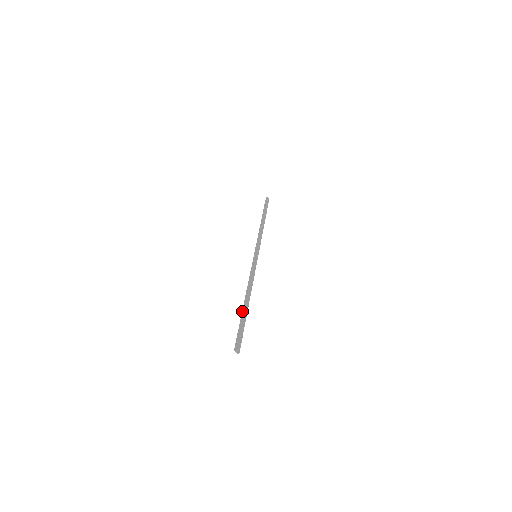
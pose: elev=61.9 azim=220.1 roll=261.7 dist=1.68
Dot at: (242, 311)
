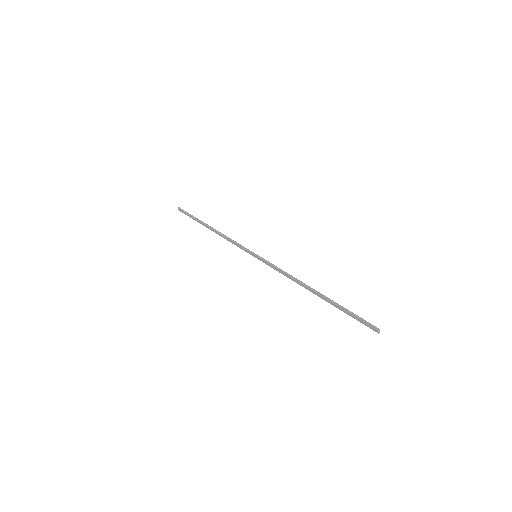
Dot at: (329, 299)
